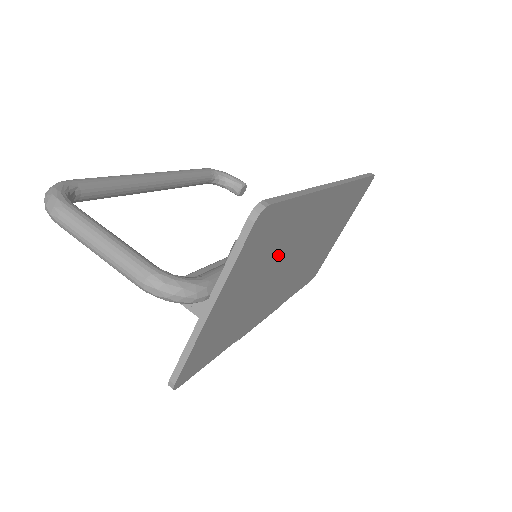
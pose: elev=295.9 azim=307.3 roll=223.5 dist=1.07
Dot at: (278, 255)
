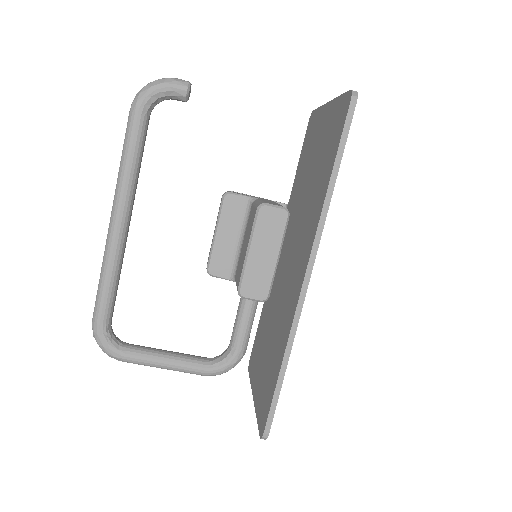
Dot at: occluded
